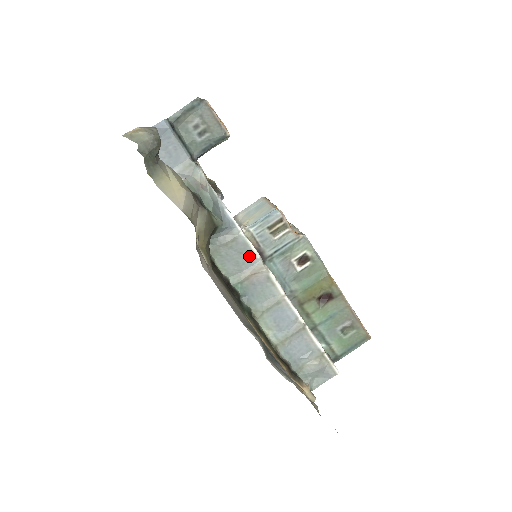
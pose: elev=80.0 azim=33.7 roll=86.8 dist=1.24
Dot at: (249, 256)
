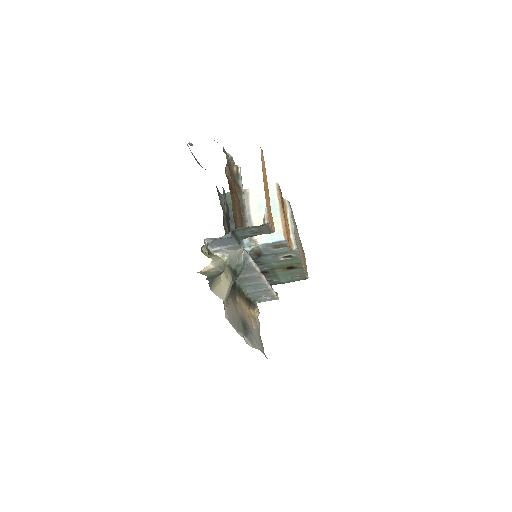
Dot at: (253, 271)
